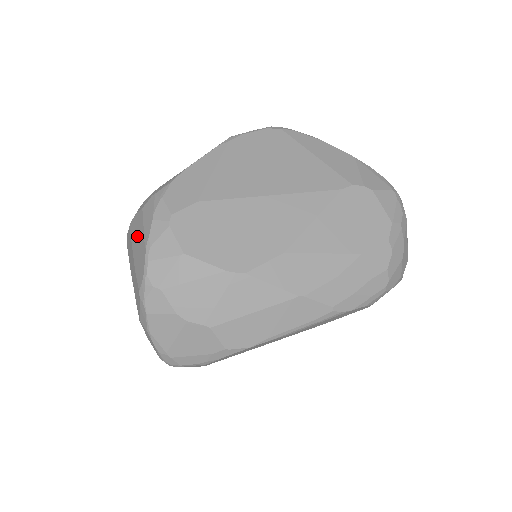
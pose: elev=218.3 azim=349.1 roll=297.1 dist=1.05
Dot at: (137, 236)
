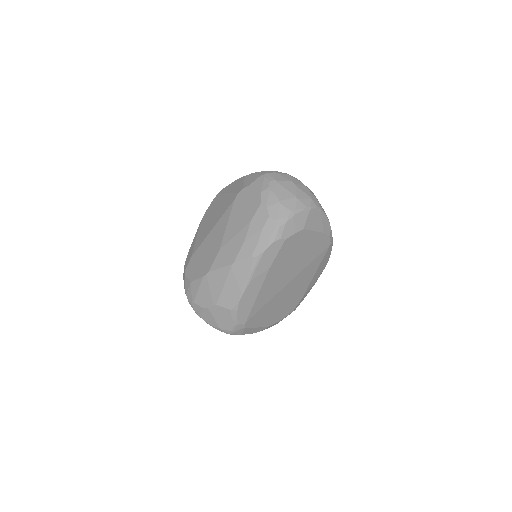
Dot at: occluded
